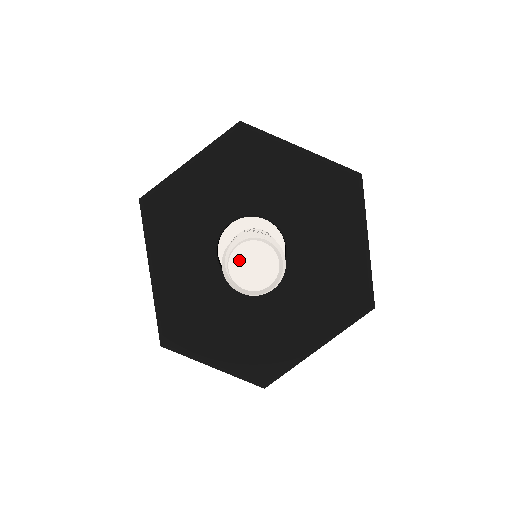
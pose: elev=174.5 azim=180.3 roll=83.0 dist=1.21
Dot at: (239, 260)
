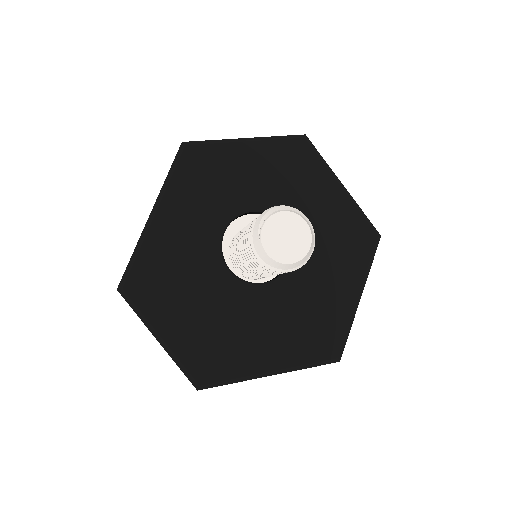
Dot at: (276, 224)
